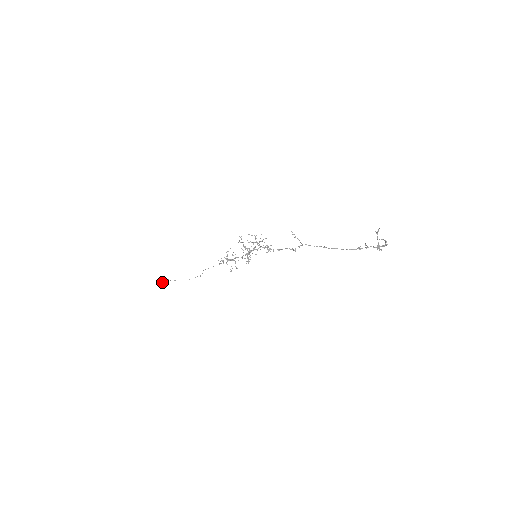
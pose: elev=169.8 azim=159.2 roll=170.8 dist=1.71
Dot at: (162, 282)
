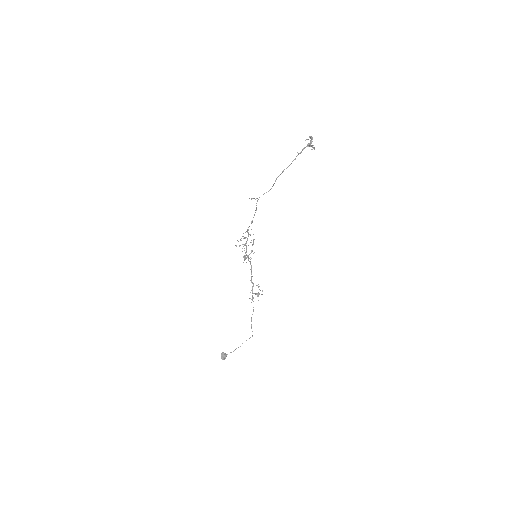
Dot at: (221, 358)
